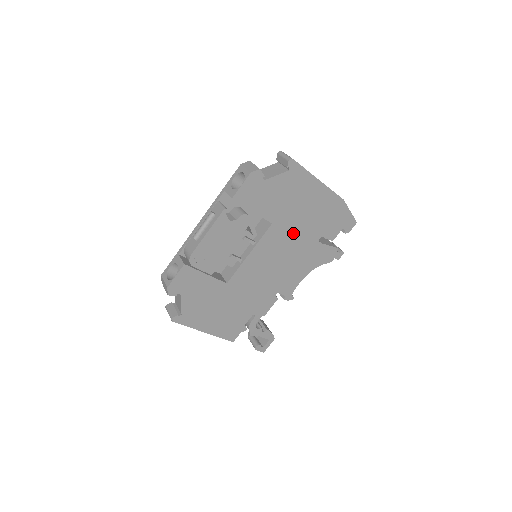
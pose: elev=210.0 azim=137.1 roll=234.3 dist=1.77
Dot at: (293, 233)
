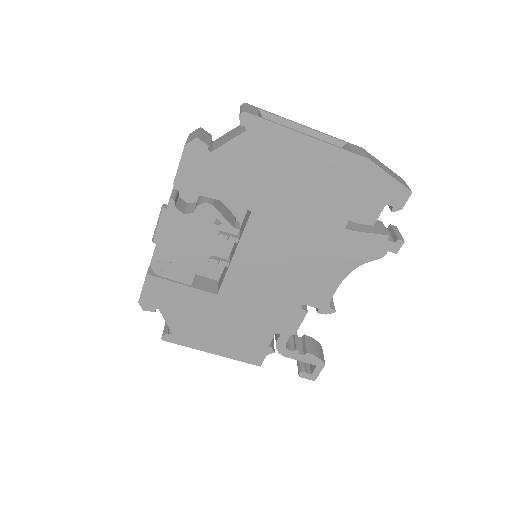
Dot at: (294, 221)
